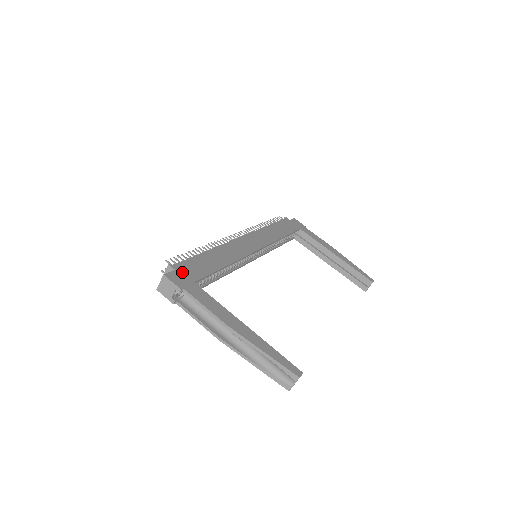
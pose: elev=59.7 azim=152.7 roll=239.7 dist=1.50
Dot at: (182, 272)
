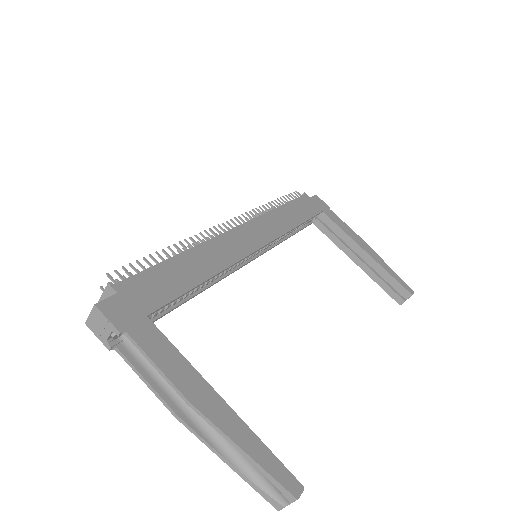
Dot at: (129, 297)
